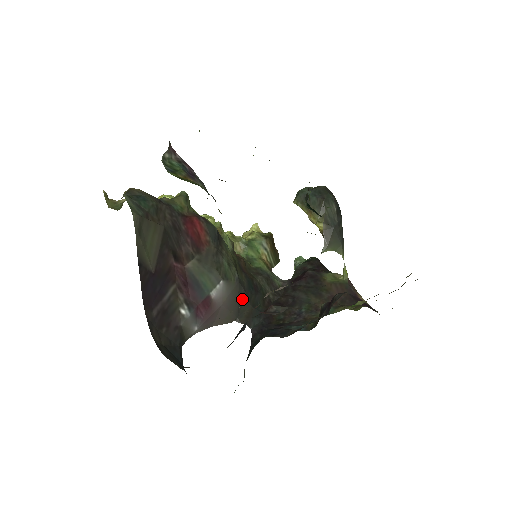
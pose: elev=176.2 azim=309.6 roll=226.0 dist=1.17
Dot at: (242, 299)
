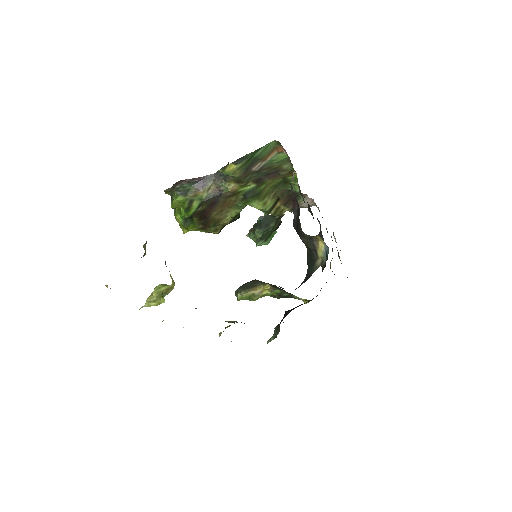
Dot at: occluded
